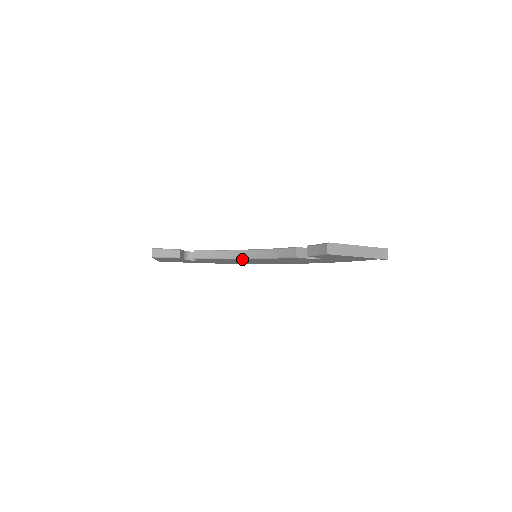
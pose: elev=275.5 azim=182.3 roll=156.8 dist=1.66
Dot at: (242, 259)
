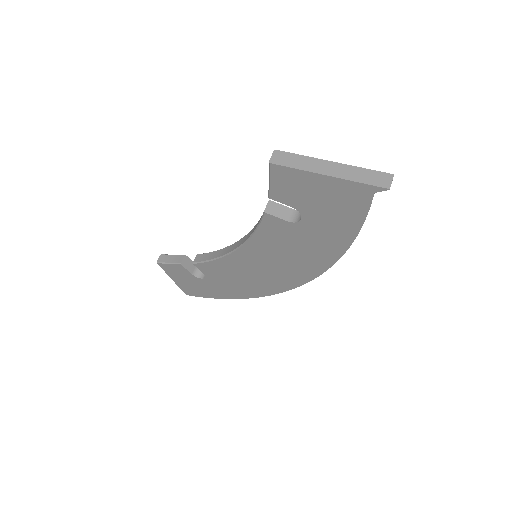
Dot at: (233, 253)
